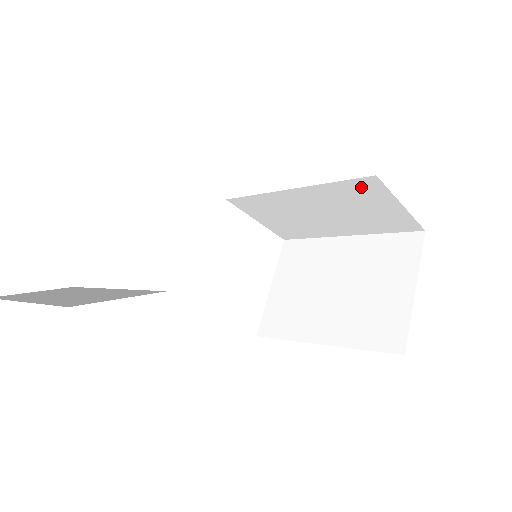
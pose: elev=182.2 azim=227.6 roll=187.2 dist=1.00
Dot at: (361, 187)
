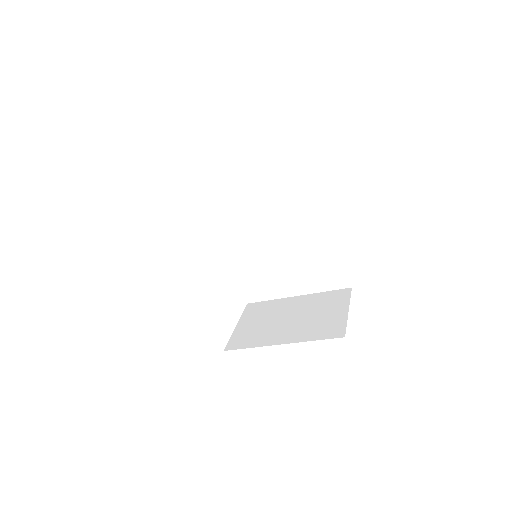
Dot at: (322, 237)
